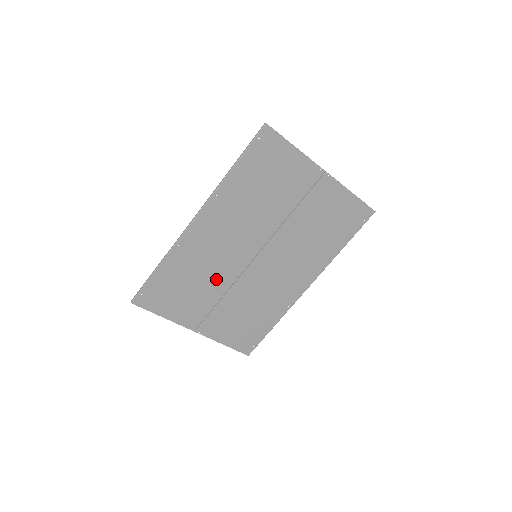
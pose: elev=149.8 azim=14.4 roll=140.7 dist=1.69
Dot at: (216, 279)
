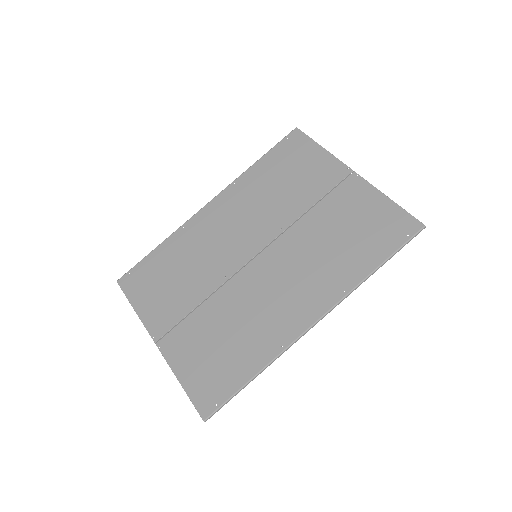
Dot at: (204, 275)
